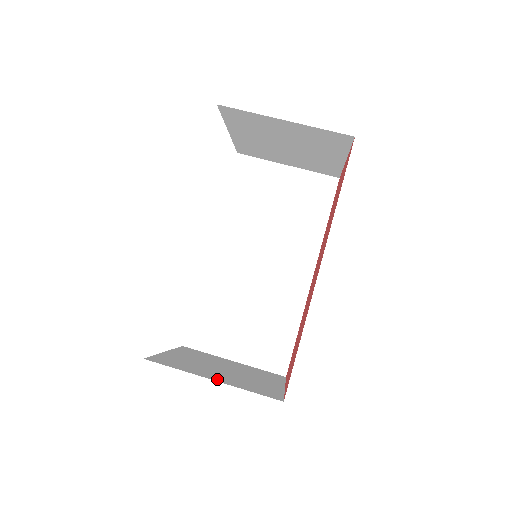
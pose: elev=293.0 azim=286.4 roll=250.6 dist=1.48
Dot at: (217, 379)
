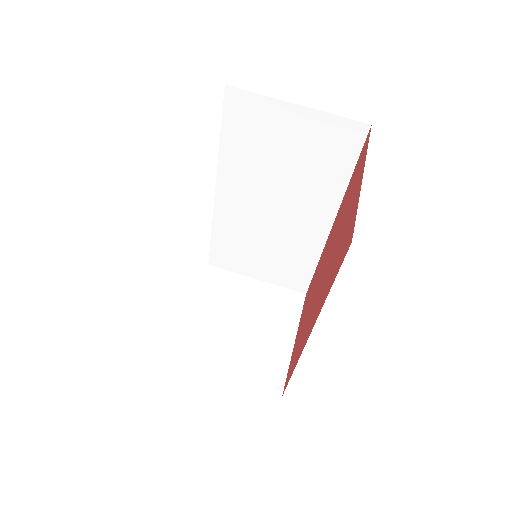
Dot at: (228, 372)
